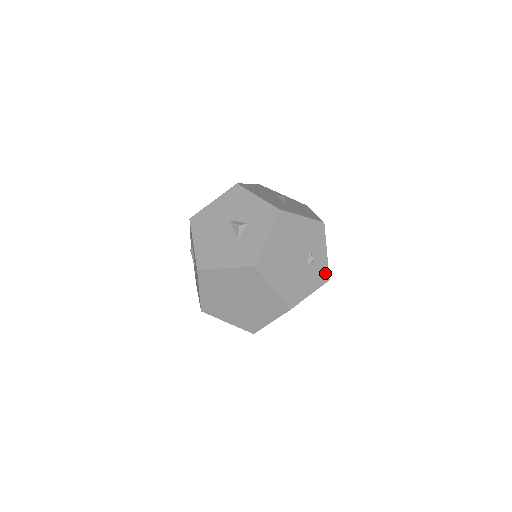
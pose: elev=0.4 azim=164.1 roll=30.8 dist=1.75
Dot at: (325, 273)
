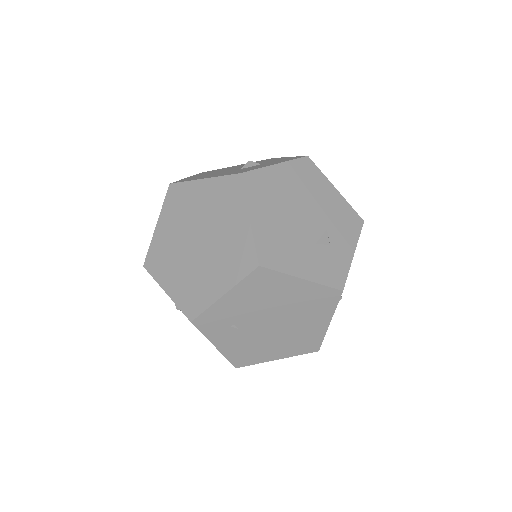
Dot at: (340, 276)
